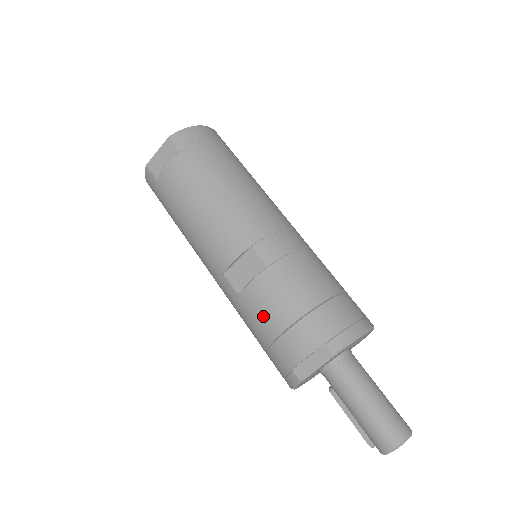
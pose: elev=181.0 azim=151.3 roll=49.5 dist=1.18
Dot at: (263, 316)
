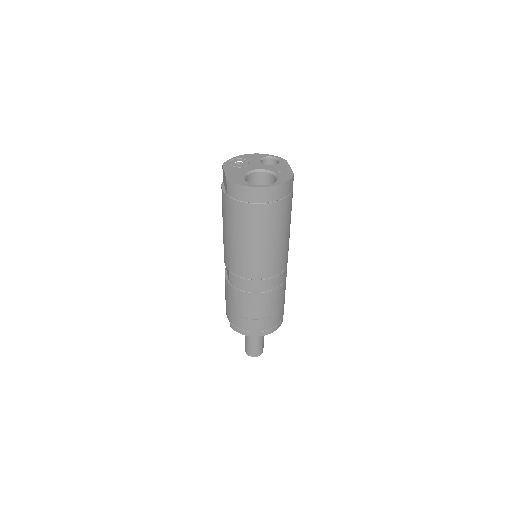
Dot at: occluded
